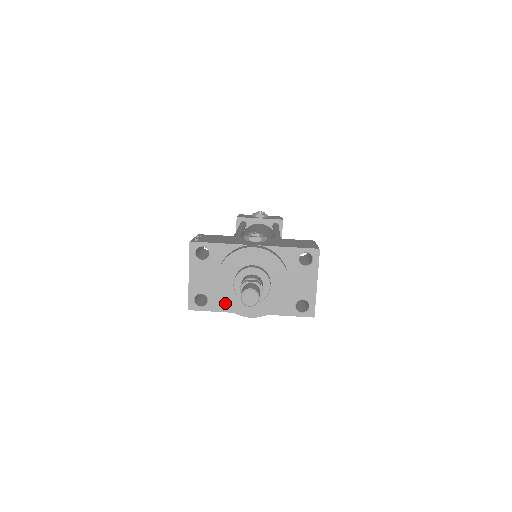
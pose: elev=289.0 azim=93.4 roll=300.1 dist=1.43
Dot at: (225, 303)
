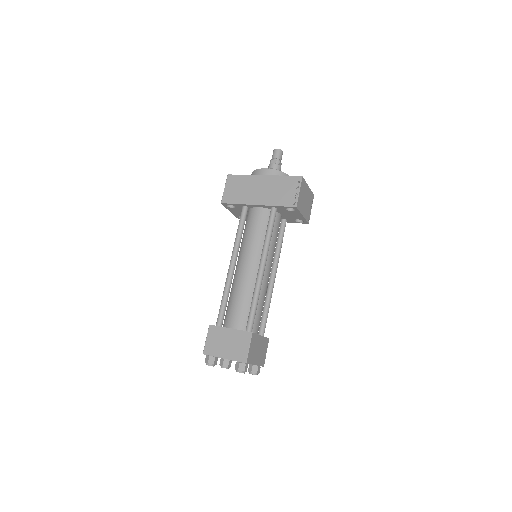
Dot at: (253, 172)
